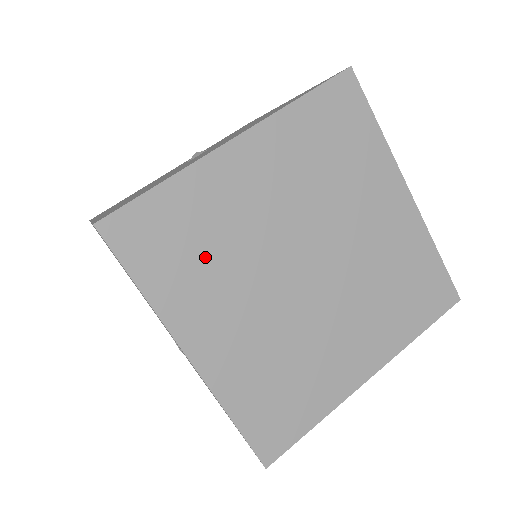
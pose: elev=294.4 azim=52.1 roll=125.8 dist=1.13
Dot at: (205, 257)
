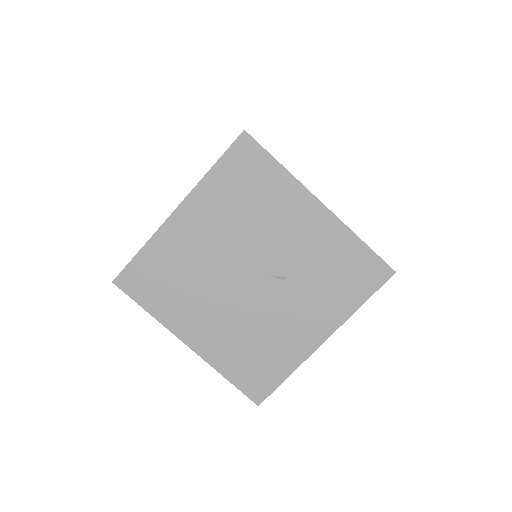
Dot at: occluded
